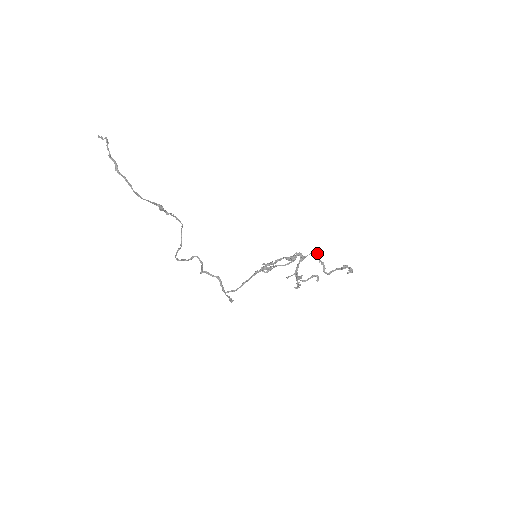
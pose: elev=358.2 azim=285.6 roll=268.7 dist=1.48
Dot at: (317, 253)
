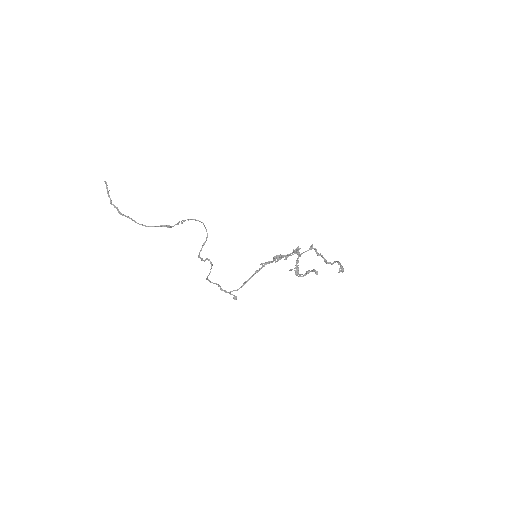
Dot at: (314, 249)
